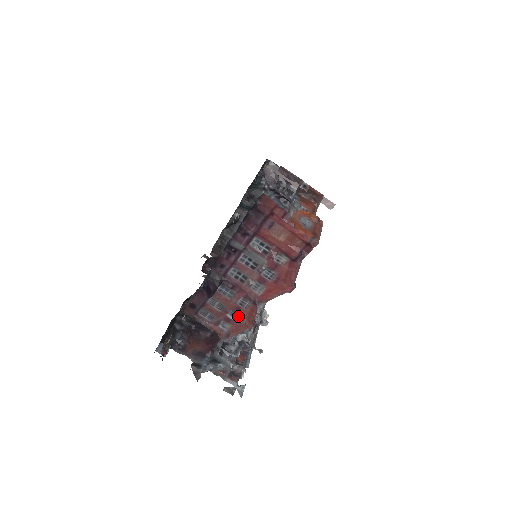
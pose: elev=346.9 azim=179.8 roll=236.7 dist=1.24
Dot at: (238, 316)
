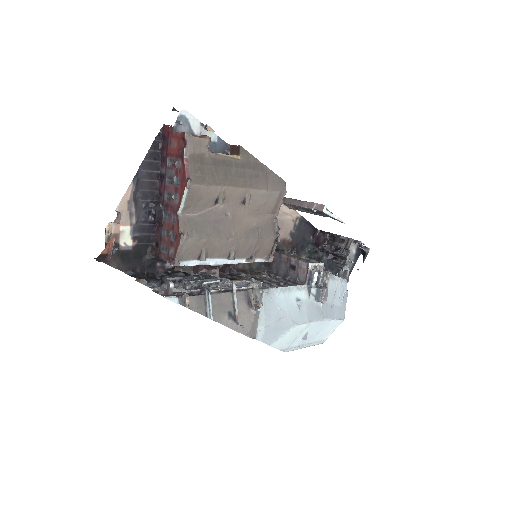
Dot at: (175, 236)
